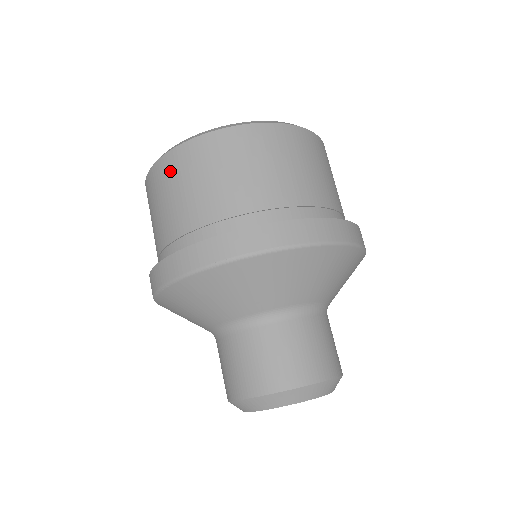
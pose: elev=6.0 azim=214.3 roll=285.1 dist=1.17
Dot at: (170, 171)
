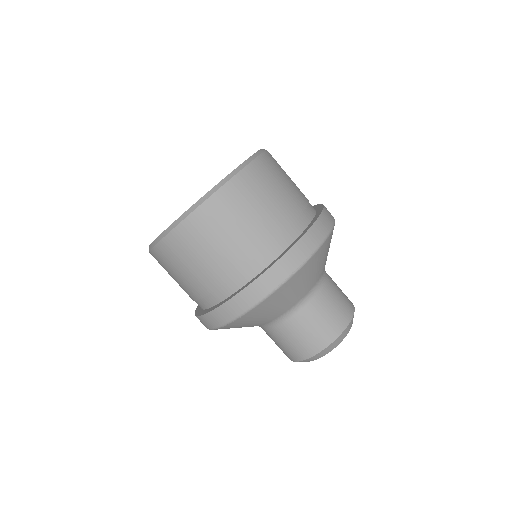
Dot at: (193, 235)
